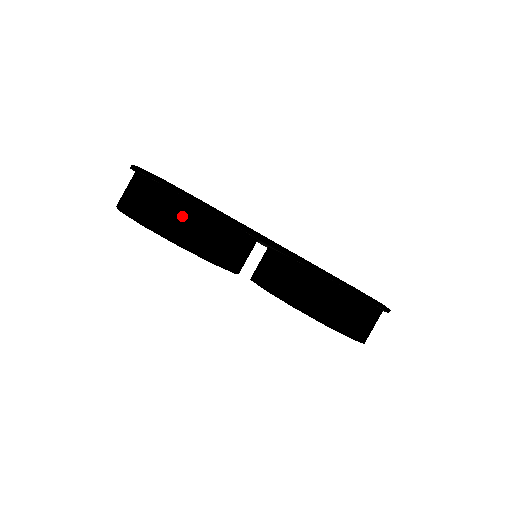
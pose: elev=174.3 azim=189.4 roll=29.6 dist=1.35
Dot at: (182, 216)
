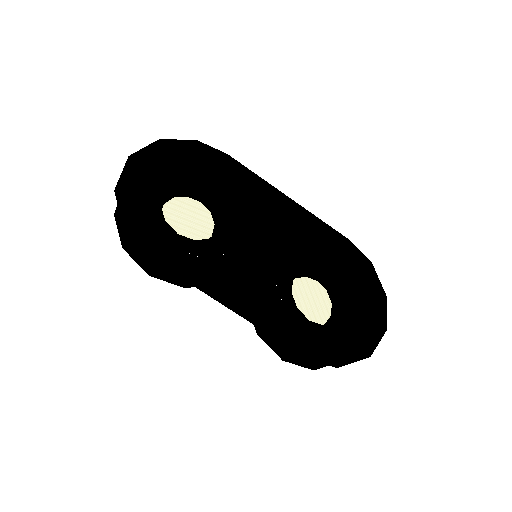
Dot at: (147, 257)
